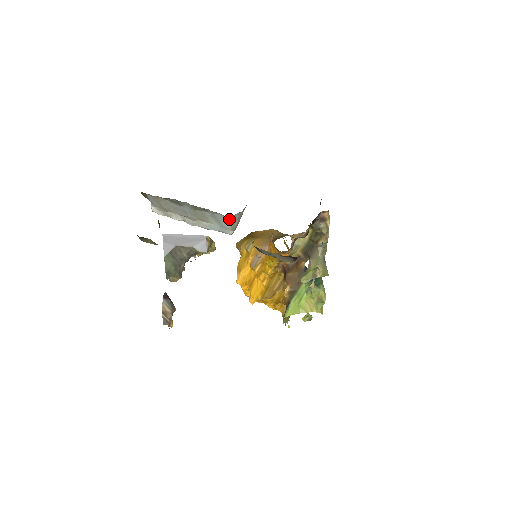
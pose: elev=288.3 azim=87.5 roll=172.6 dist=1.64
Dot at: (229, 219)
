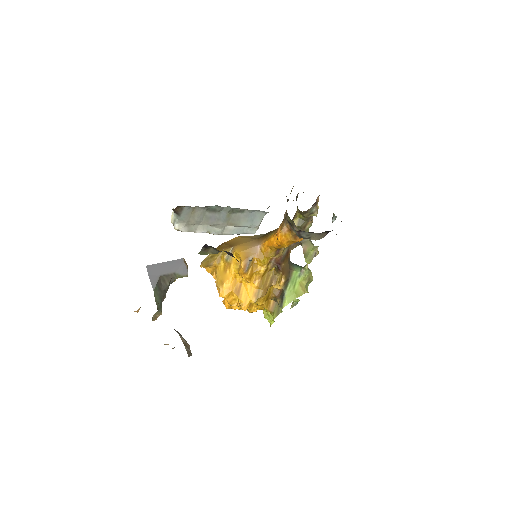
Dot at: (264, 214)
